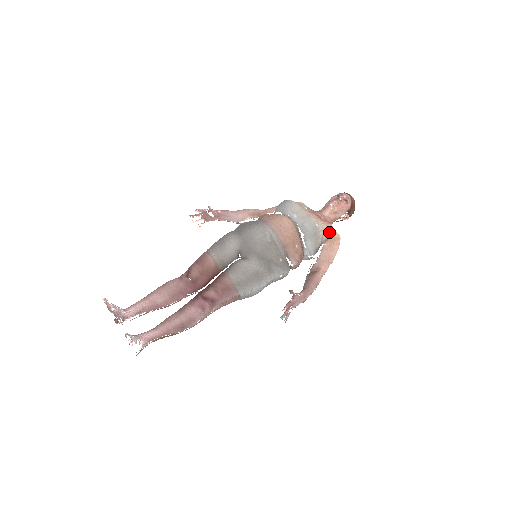
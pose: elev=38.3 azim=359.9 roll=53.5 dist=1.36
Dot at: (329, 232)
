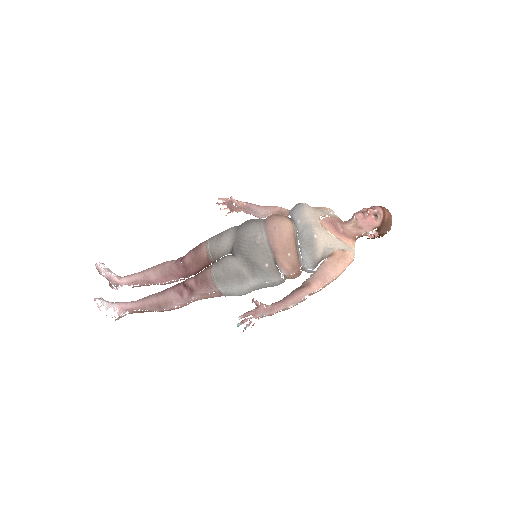
Dot at: (337, 247)
